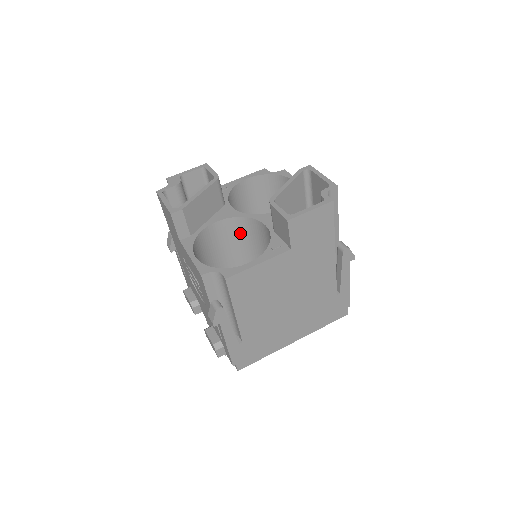
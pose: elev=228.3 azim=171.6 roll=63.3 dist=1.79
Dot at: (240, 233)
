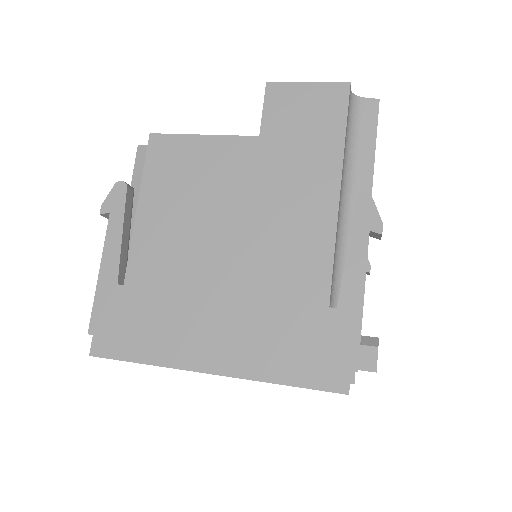
Dot at: occluded
